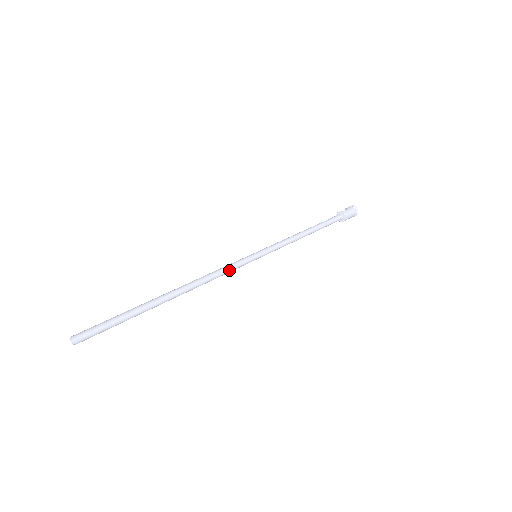
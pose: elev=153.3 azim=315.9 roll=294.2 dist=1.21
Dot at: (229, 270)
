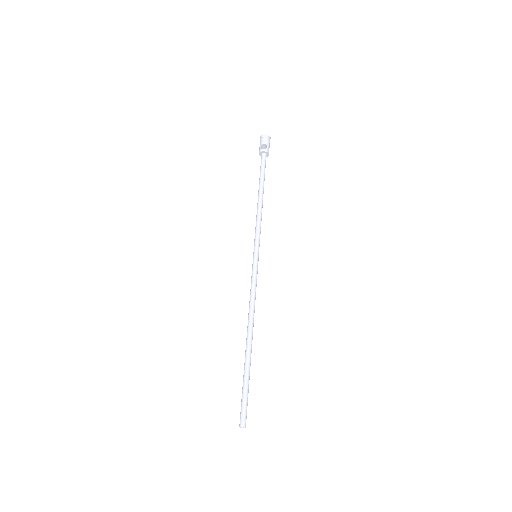
Dot at: occluded
